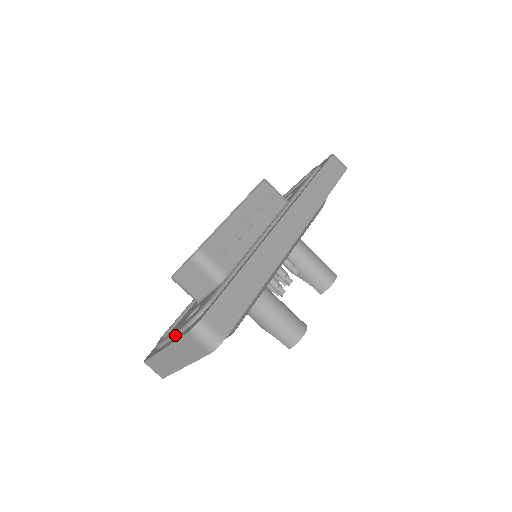
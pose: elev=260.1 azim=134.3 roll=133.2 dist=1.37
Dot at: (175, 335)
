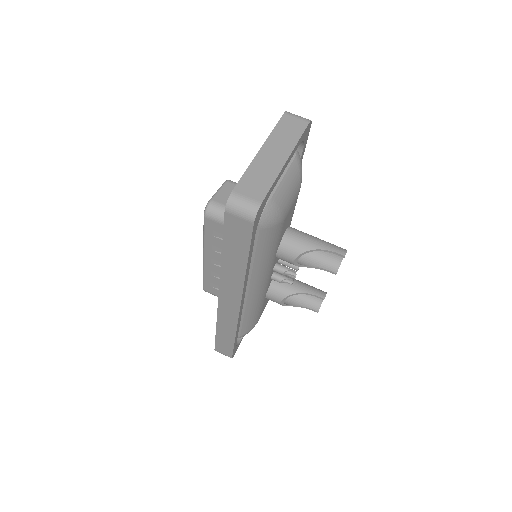
Dot at: occluded
